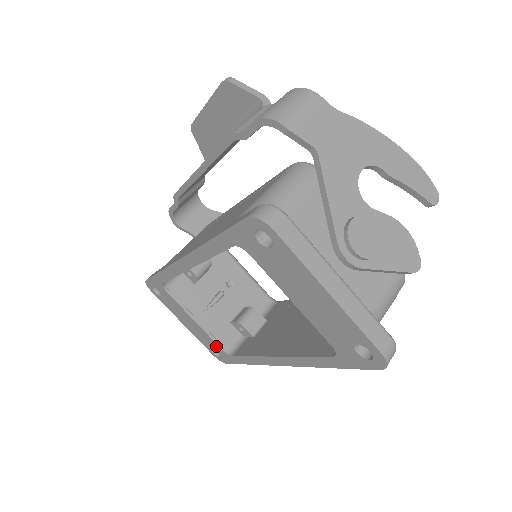
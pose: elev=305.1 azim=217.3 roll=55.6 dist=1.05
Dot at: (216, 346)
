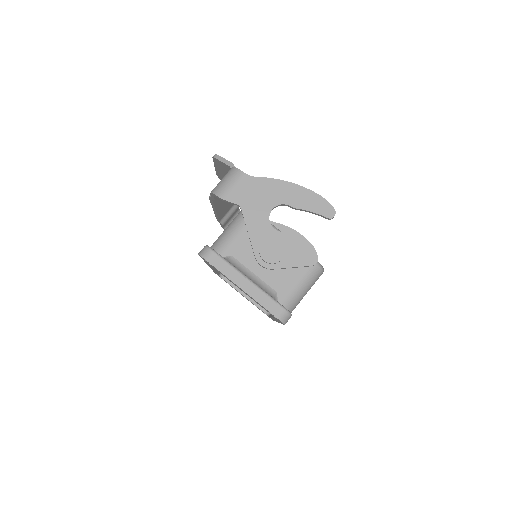
Dot at: (261, 310)
